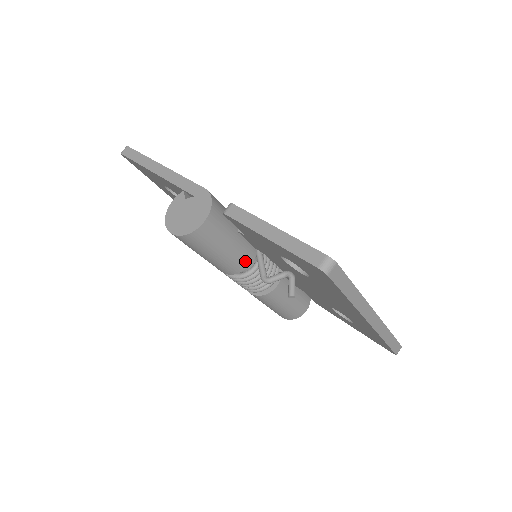
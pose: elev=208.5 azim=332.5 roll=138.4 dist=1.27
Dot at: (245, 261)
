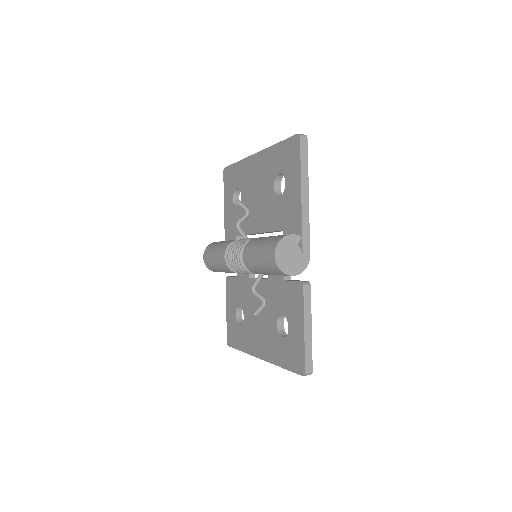
Dot at: occluded
